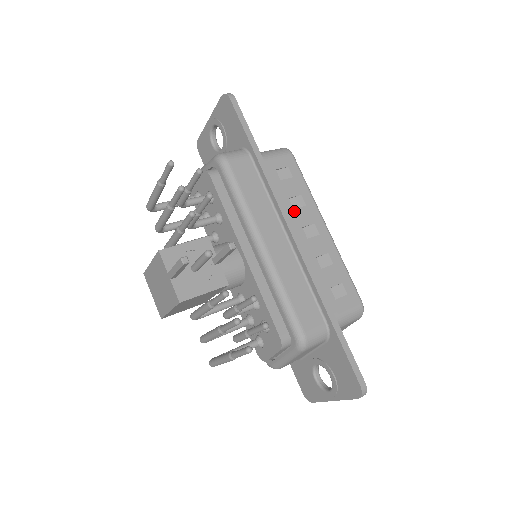
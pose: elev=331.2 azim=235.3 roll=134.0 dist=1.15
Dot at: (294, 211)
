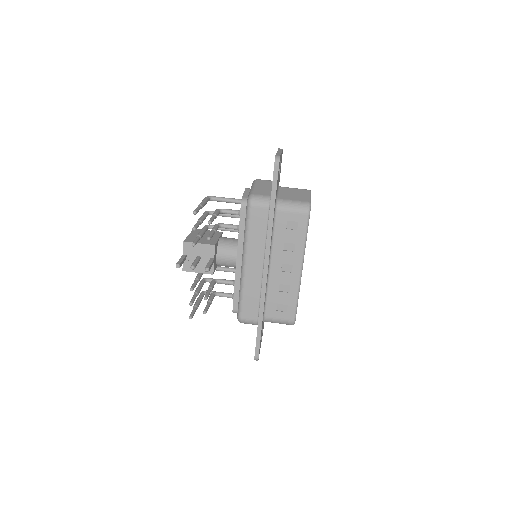
Dot at: (283, 252)
